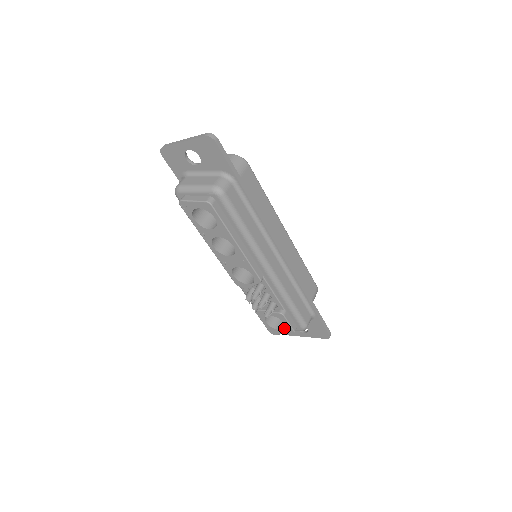
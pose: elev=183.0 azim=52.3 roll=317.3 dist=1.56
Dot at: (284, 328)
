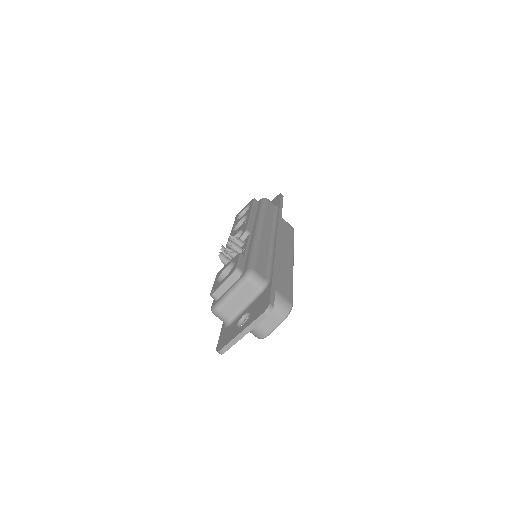
Dot at: occluded
